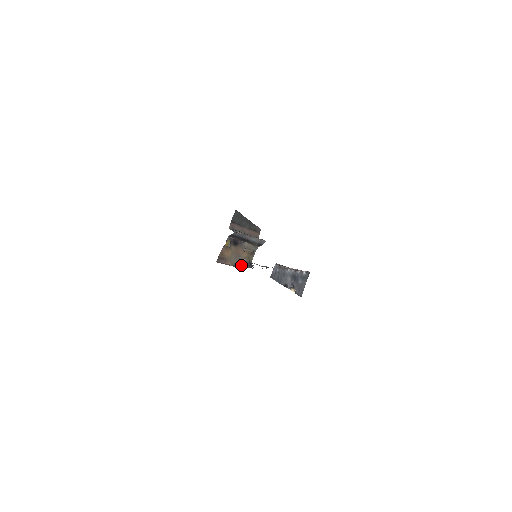
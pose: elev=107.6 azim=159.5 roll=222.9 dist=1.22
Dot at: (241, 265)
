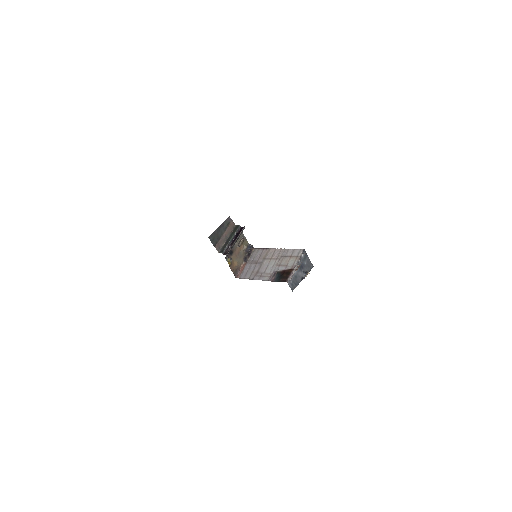
Dot at: (246, 254)
